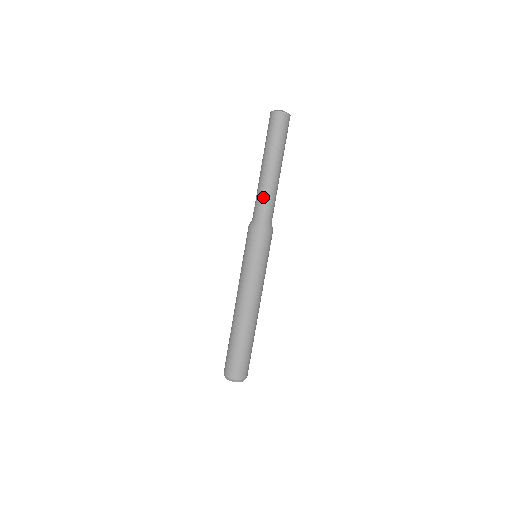
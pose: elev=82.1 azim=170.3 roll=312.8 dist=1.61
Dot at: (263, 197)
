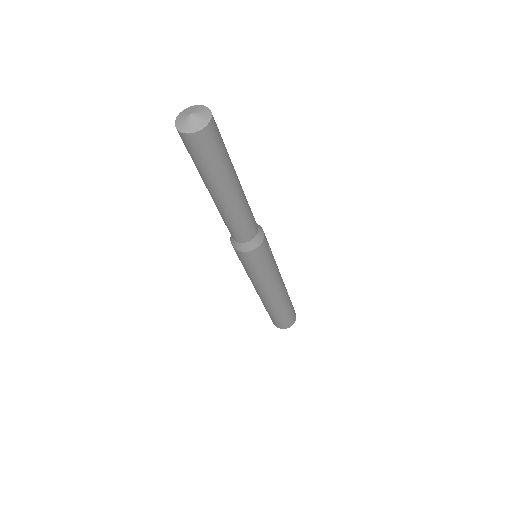
Dot at: (224, 221)
